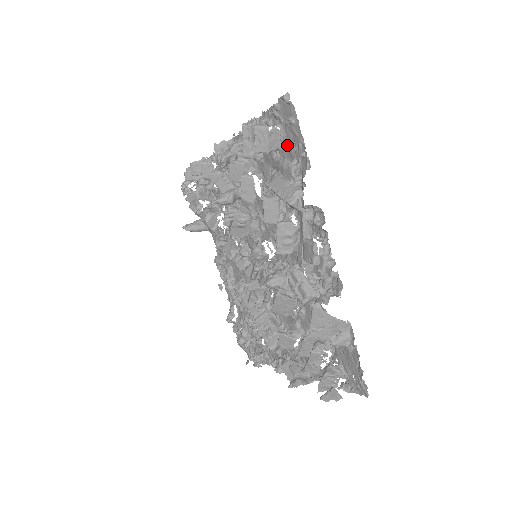
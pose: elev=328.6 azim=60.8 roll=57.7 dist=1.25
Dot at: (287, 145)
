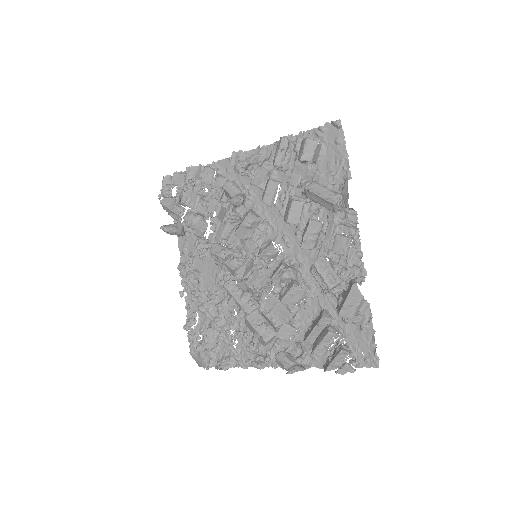
Dot at: (325, 160)
